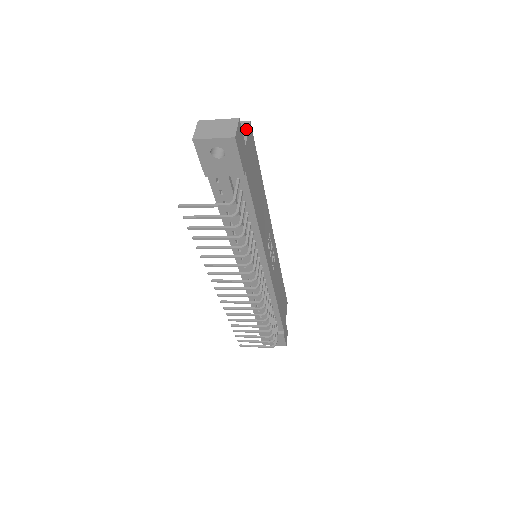
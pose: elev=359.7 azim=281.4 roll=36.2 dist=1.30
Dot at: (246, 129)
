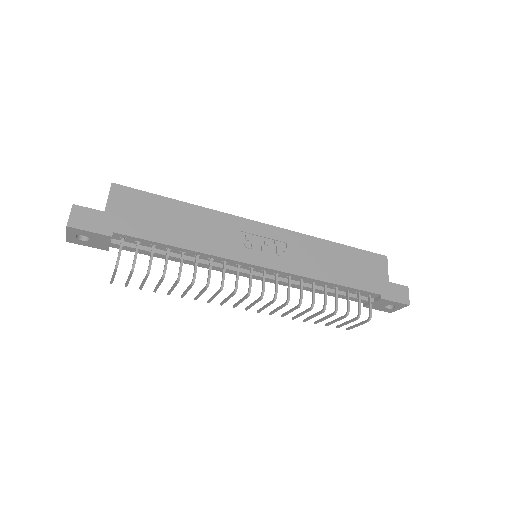
Dot at: (109, 193)
